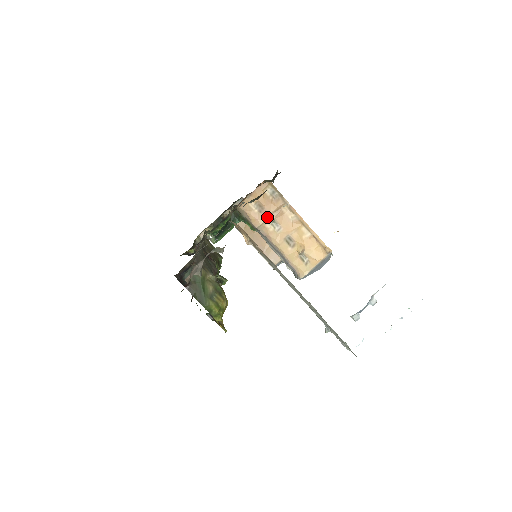
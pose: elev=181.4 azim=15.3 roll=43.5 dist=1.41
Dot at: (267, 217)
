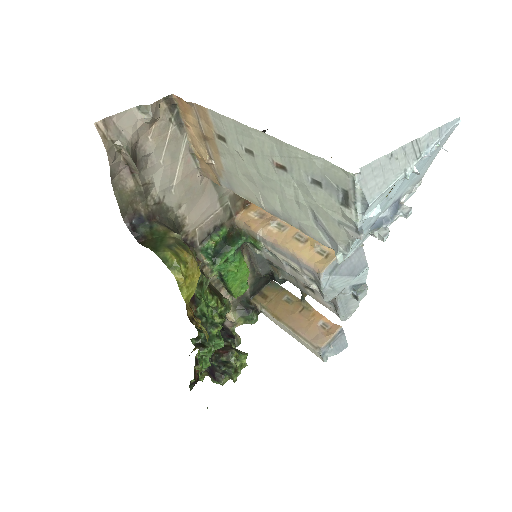
Dot at: (269, 219)
